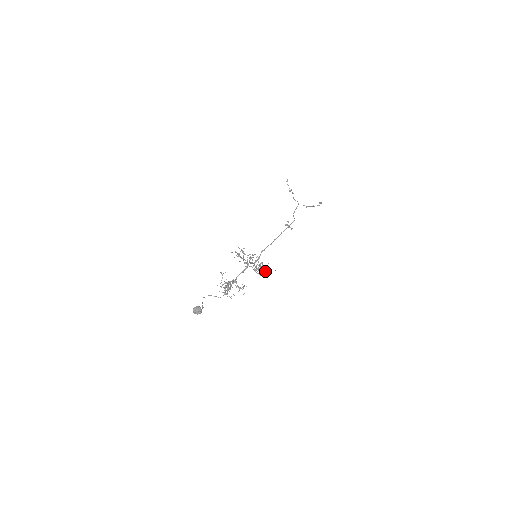
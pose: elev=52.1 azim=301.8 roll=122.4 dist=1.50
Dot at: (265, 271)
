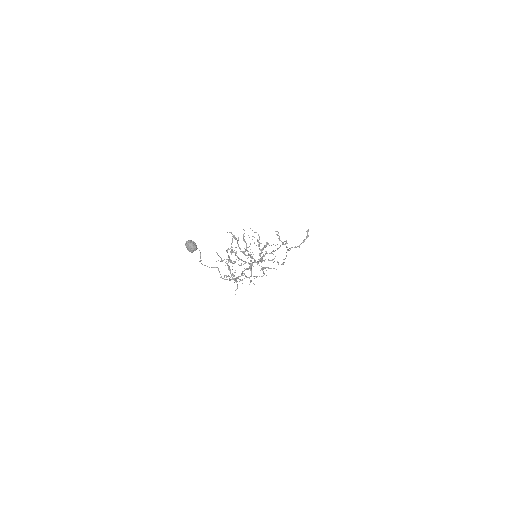
Dot at: (271, 260)
